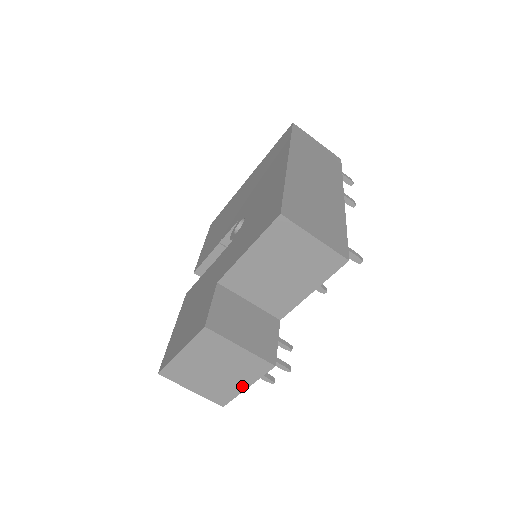
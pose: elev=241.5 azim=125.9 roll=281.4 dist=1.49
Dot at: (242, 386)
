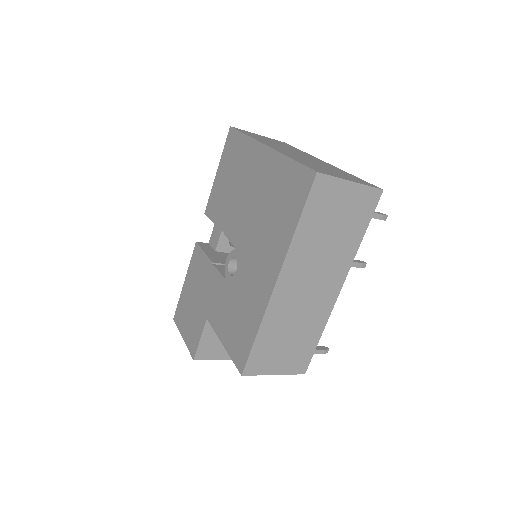
Dot at: occluded
